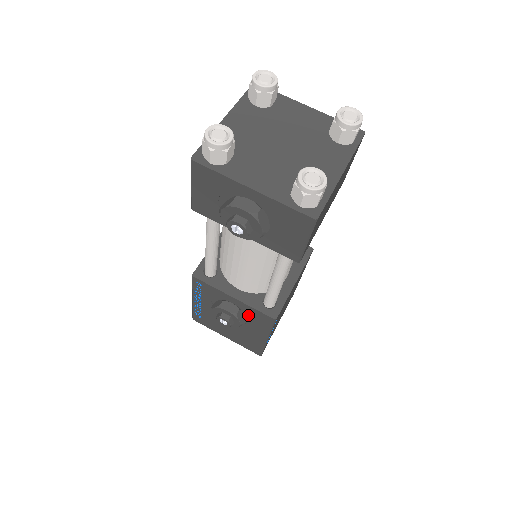
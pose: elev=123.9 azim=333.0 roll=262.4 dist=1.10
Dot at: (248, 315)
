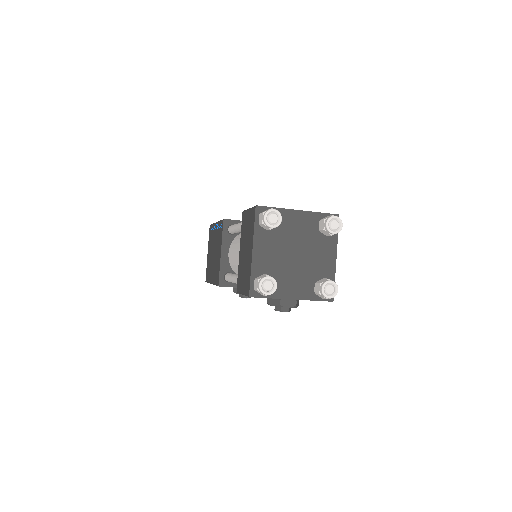
Dot at: occluded
